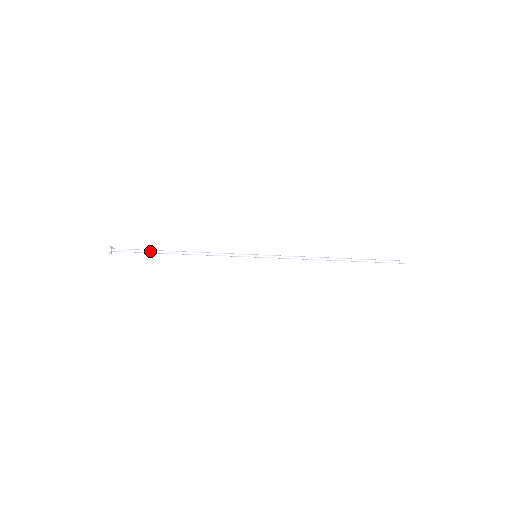
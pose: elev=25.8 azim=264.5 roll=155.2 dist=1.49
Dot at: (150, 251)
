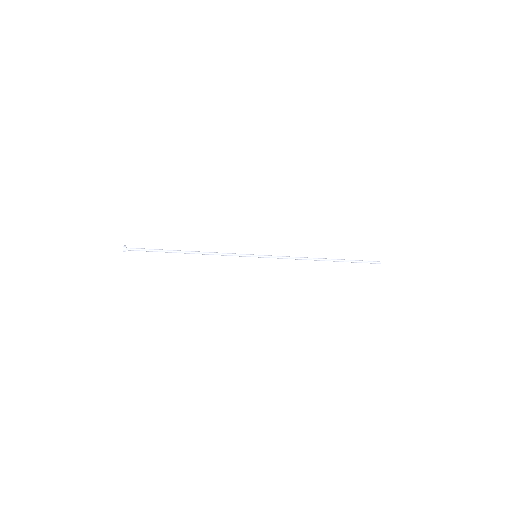
Dot at: (162, 250)
